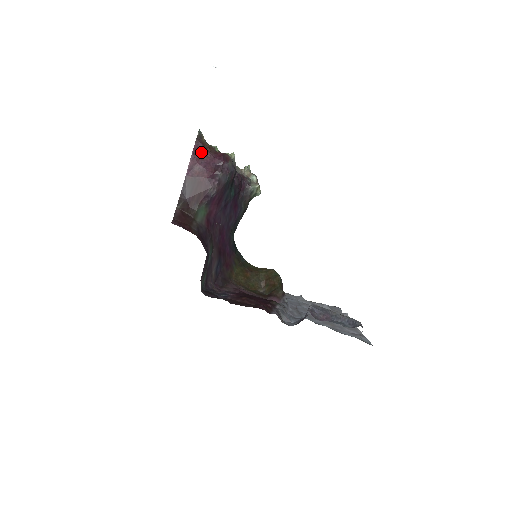
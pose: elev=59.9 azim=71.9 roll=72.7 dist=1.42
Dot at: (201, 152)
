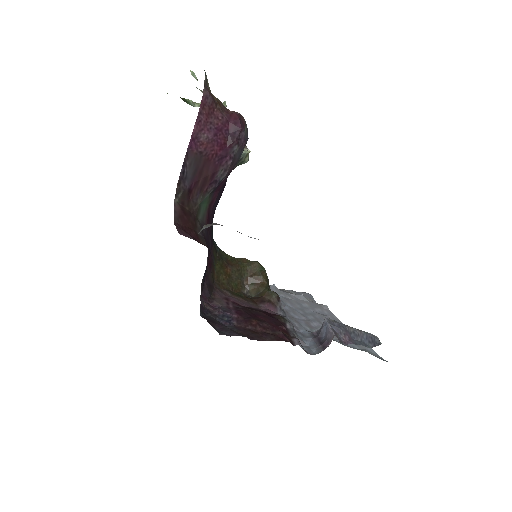
Dot at: (210, 110)
